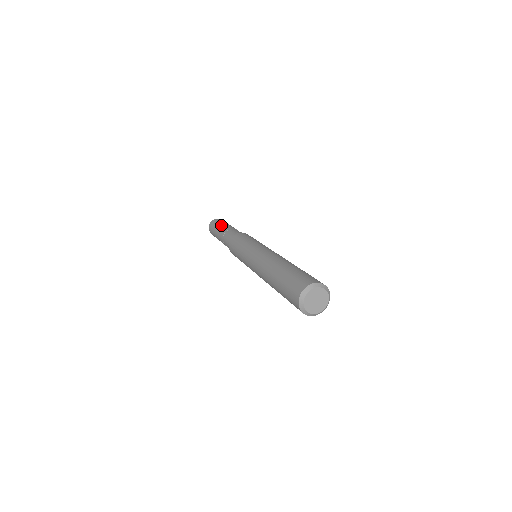
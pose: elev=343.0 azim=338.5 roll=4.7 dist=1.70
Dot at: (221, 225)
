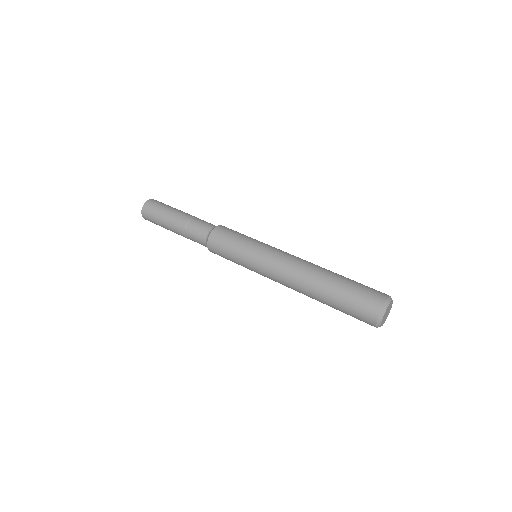
Dot at: (168, 215)
